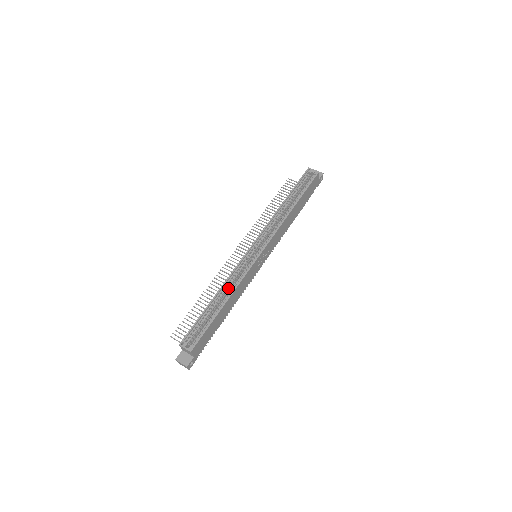
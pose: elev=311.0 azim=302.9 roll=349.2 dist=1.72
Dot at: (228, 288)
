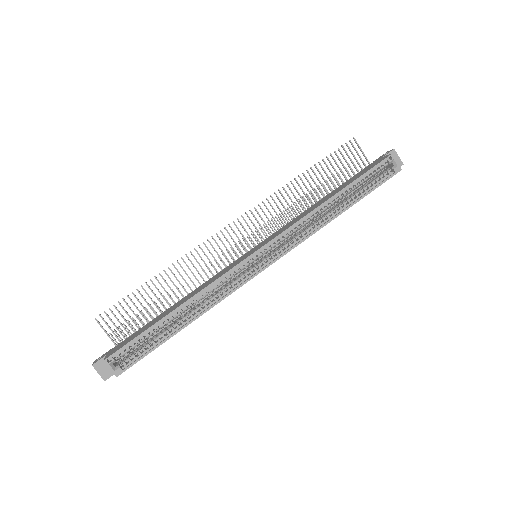
Dot at: (200, 299)
